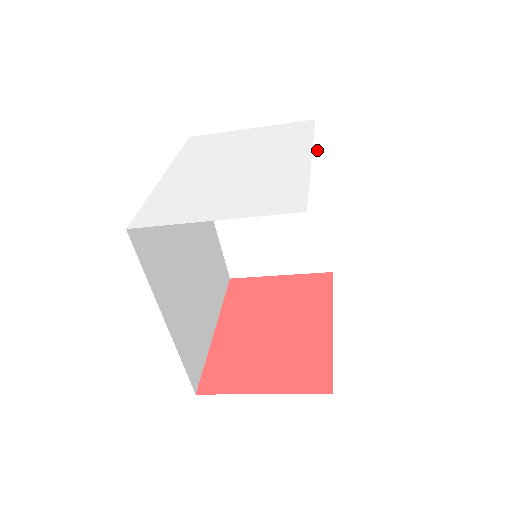
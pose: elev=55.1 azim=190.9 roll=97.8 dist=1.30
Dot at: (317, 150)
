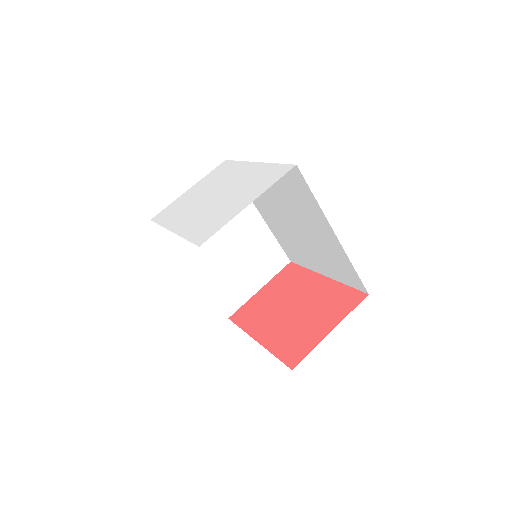
Dot at: occluded
